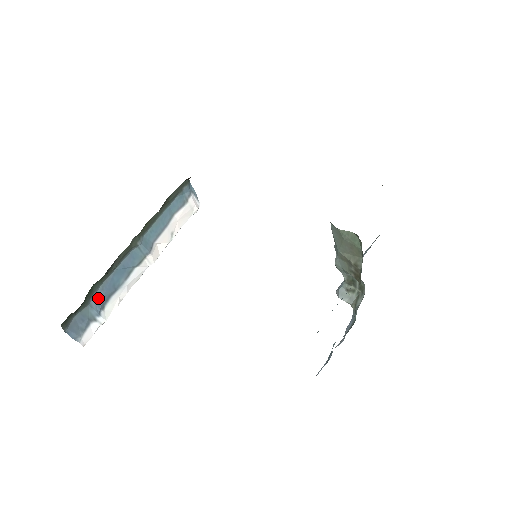
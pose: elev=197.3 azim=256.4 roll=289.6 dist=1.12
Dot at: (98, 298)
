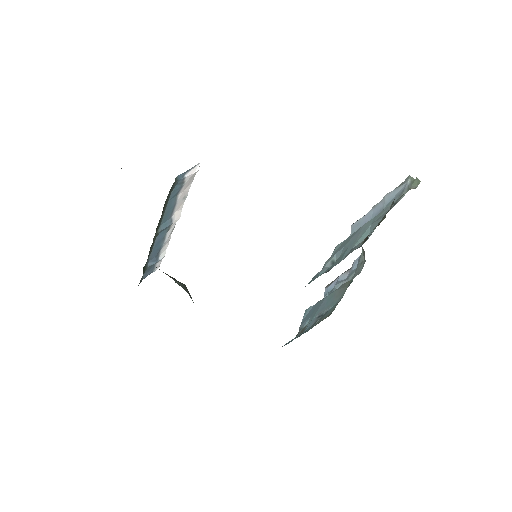
Dot at: (151, 260)
